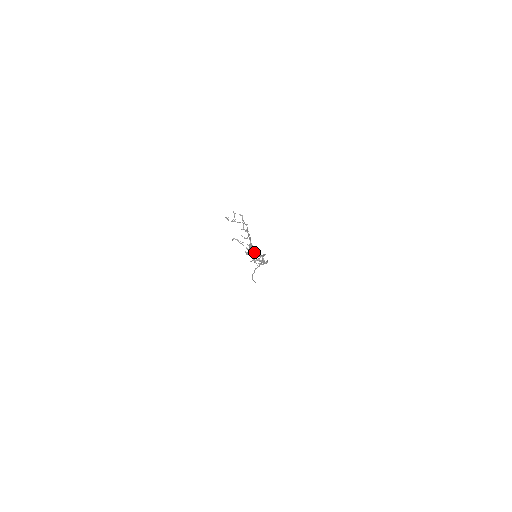
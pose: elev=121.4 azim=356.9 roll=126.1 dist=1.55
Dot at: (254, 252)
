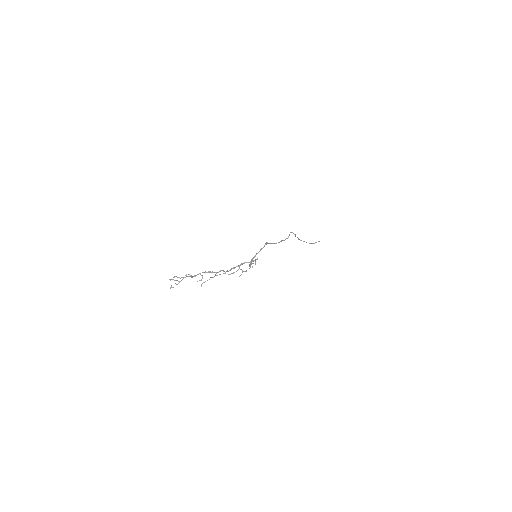
Dot at: (234, 268)
